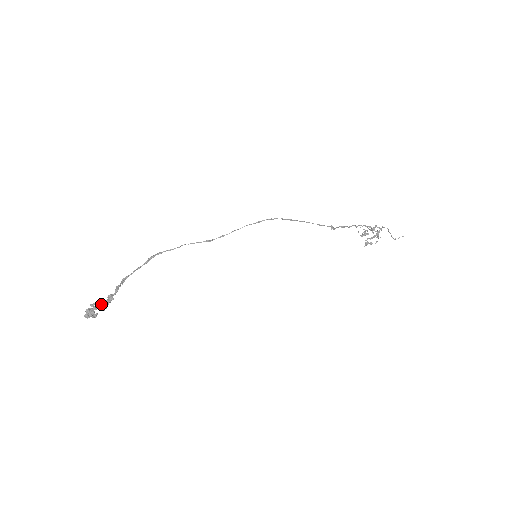
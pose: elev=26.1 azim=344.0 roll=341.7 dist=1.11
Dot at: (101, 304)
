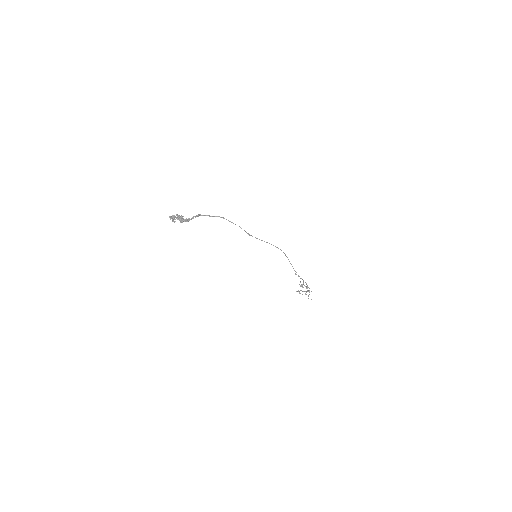
Dot at: (182, 219)
